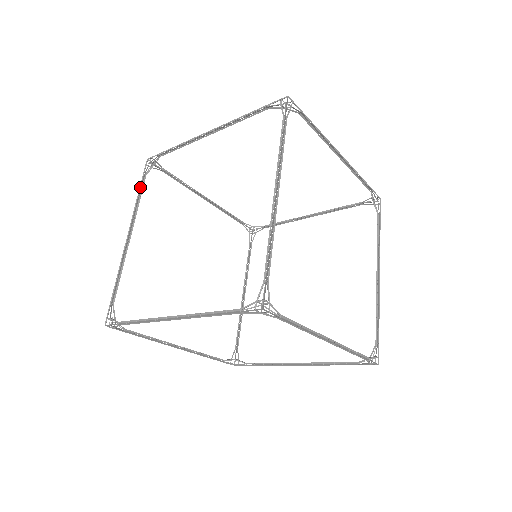
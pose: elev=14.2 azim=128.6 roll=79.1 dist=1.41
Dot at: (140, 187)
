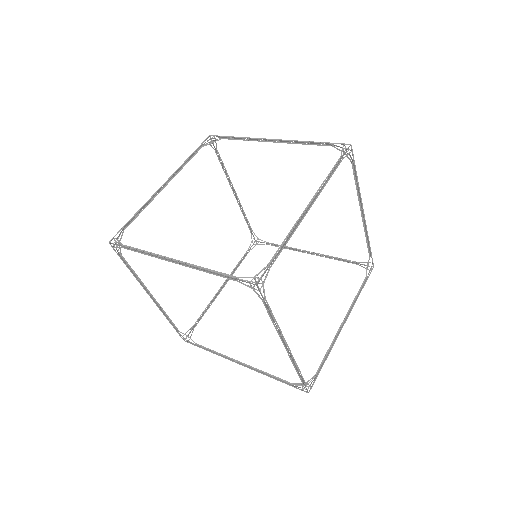
Dot at: (193, 153)
